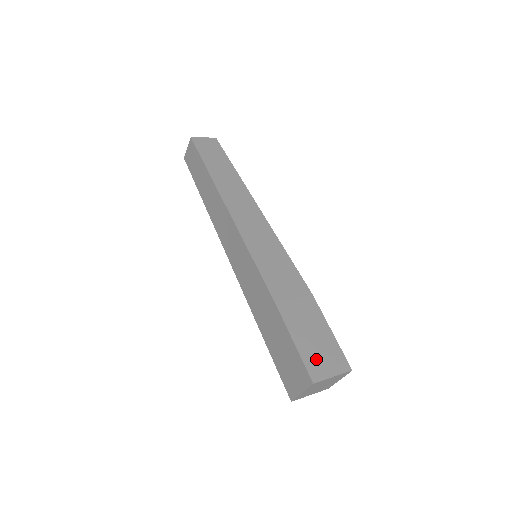
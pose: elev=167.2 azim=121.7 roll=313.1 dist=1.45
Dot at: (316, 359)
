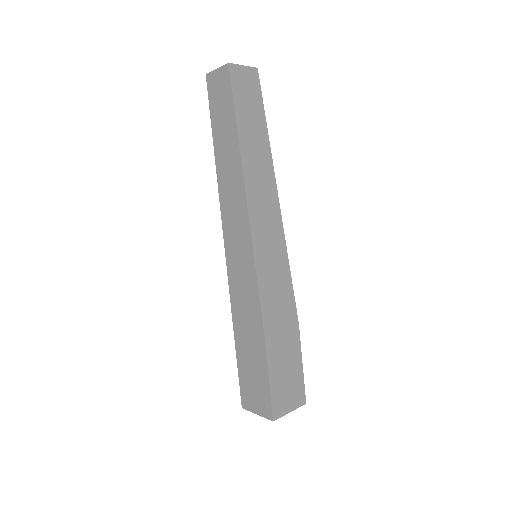
Dot at: (282, 396)
